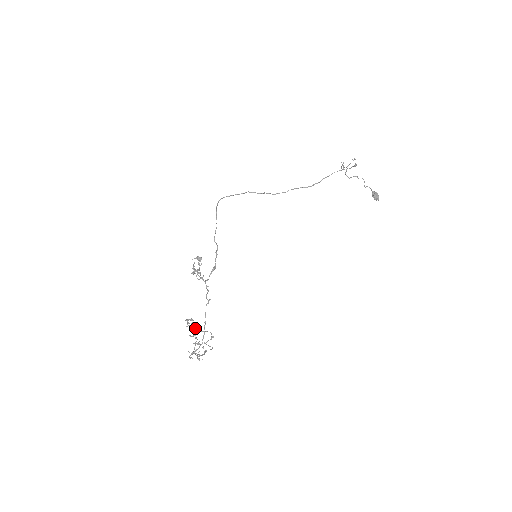
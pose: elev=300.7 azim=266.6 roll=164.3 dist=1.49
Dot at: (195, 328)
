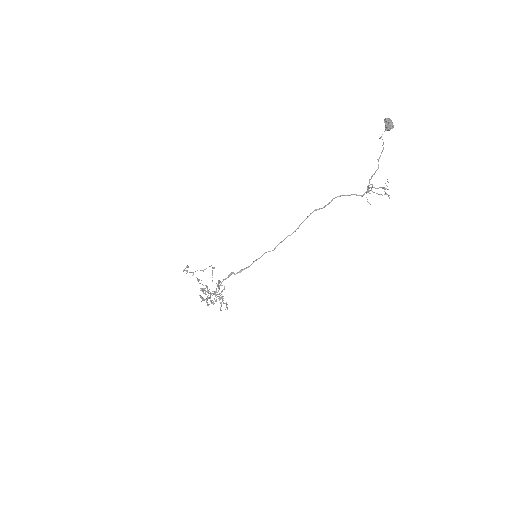
Dot at: occluded
